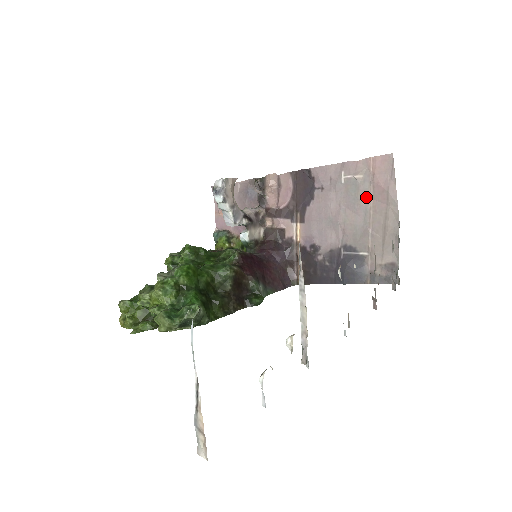
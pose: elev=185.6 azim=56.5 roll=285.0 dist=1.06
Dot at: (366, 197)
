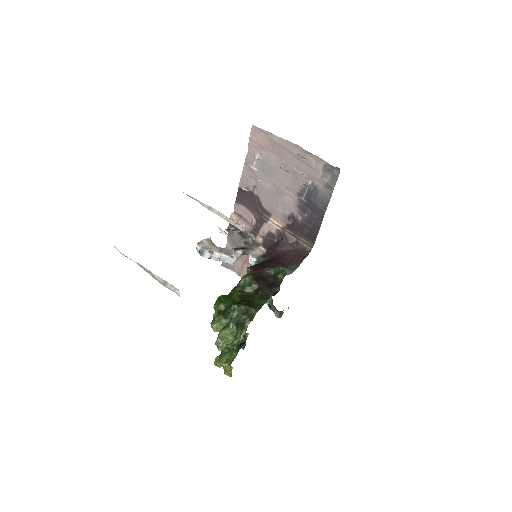
Dot at: (272, 159)
